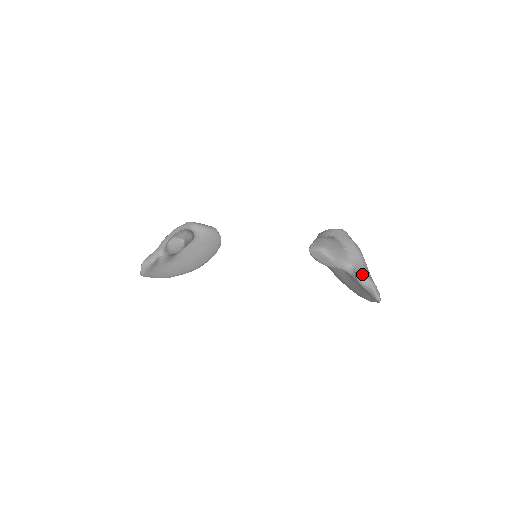
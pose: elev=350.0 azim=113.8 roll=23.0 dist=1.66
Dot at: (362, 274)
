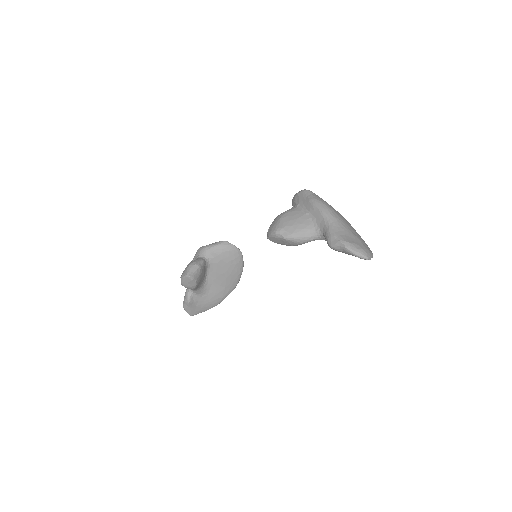
Dot at: (330, 238)
